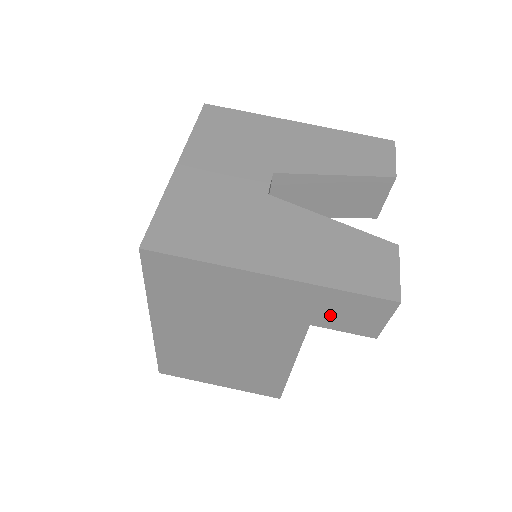
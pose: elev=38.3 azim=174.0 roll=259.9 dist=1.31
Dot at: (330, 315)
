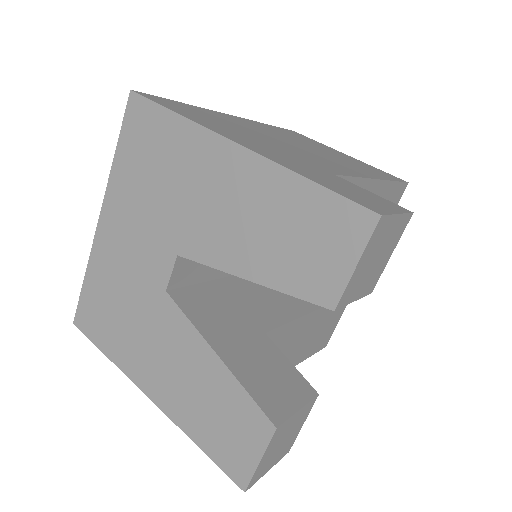
Dot at: occluded
